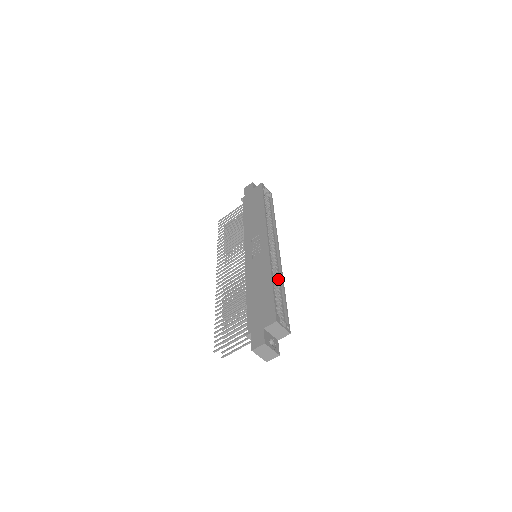
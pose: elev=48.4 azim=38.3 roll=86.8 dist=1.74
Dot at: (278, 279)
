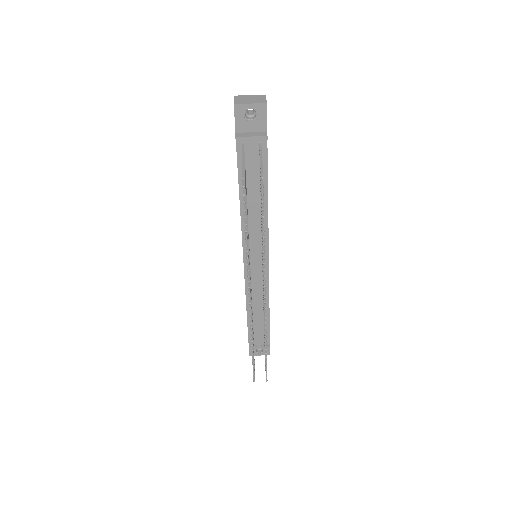
Dot at: occluded
